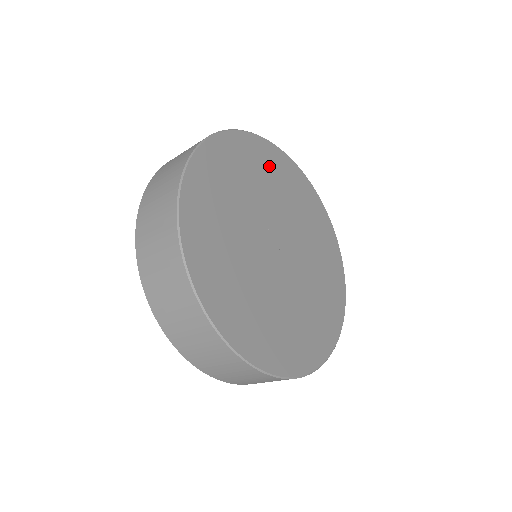
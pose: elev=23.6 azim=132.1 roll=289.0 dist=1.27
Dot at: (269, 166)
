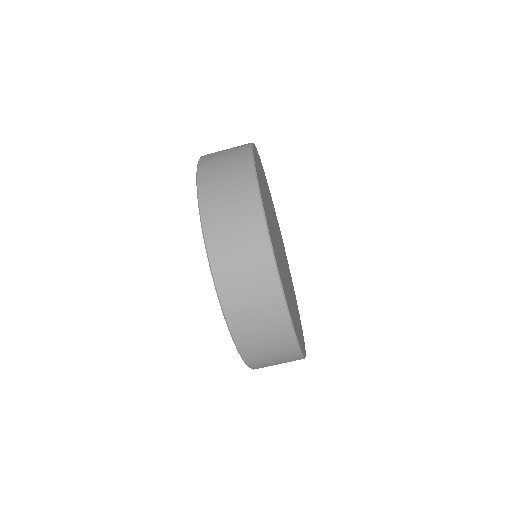
Dot at: occluded
